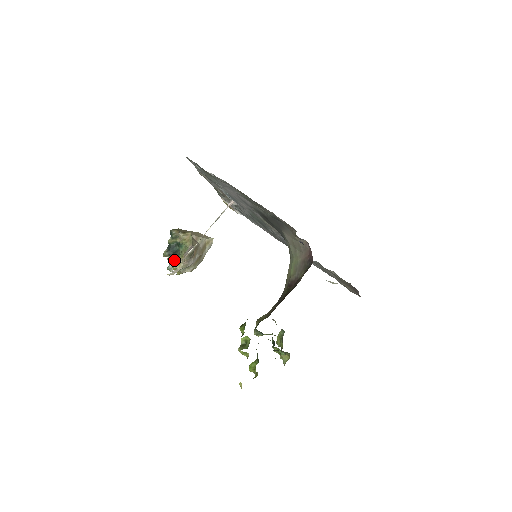
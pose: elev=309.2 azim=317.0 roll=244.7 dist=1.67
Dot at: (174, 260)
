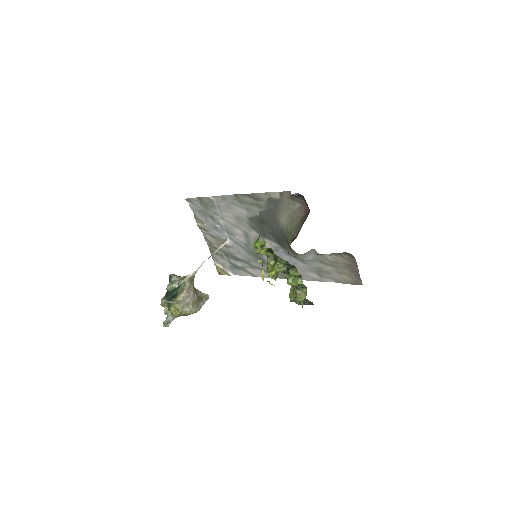
Dot at: (173, 299)
